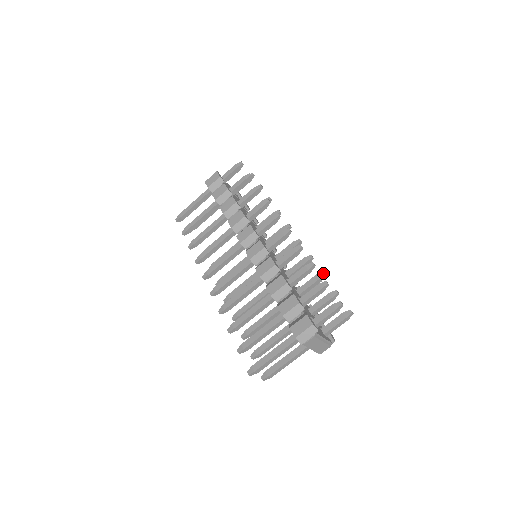
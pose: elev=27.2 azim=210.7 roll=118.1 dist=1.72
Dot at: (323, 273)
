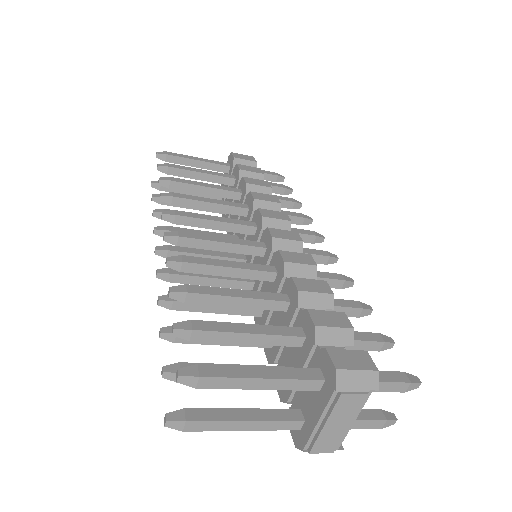
Dot at: occluded
